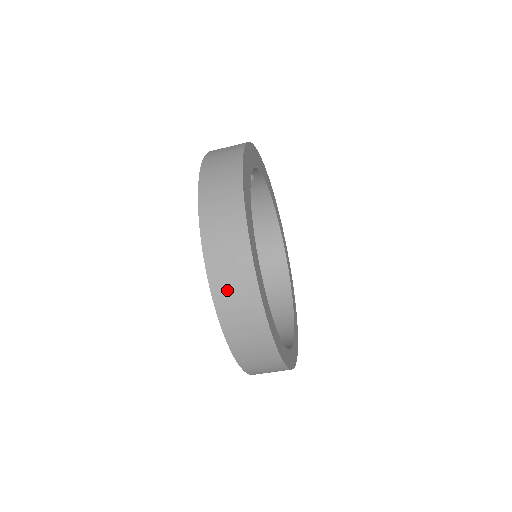
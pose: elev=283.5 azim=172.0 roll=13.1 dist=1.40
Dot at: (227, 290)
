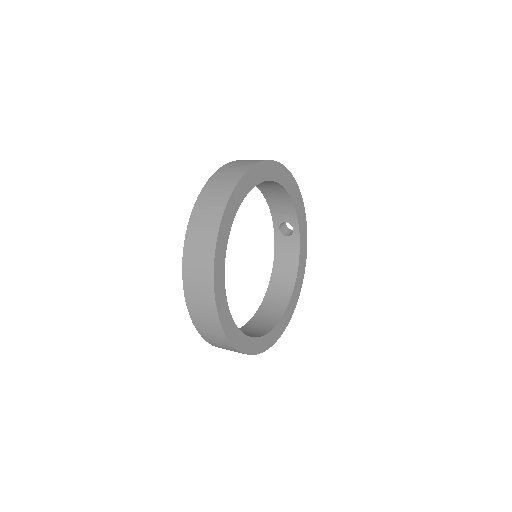
Dot at: (216, 184)
